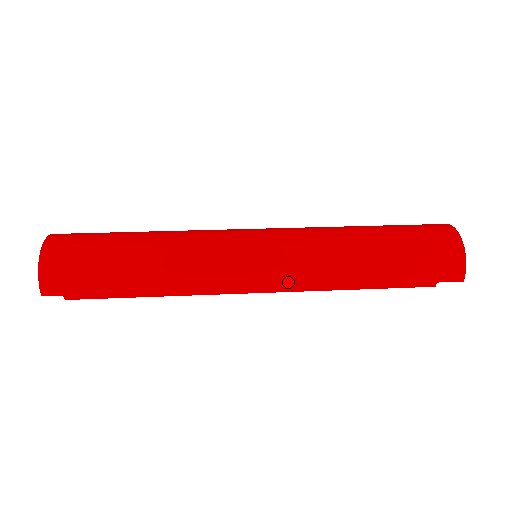
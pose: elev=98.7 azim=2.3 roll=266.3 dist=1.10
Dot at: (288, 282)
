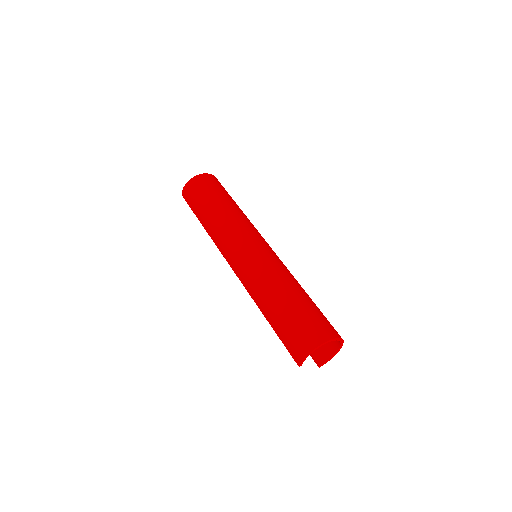
Dot at: (240, 277)
